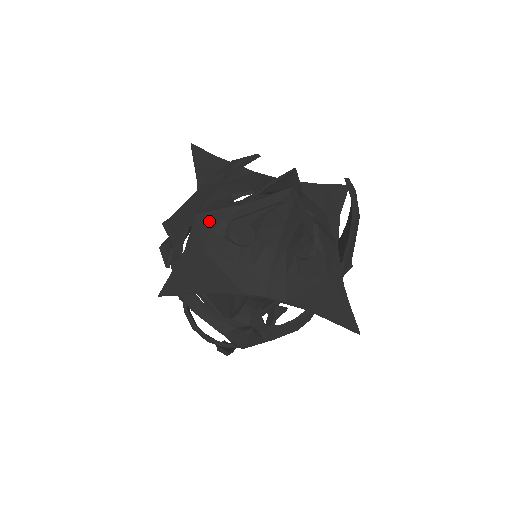
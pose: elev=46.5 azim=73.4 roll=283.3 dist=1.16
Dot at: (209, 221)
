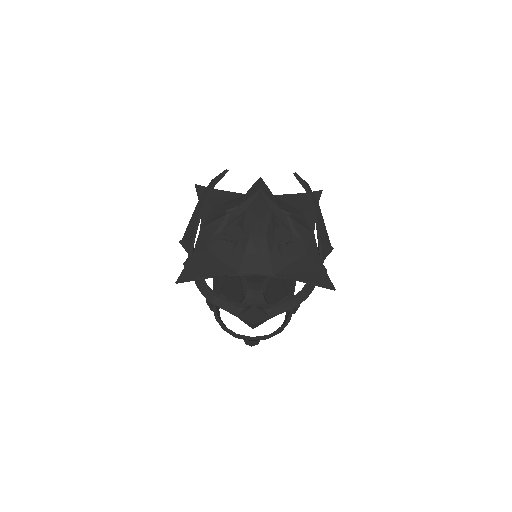
Dot at: (209, 230)
